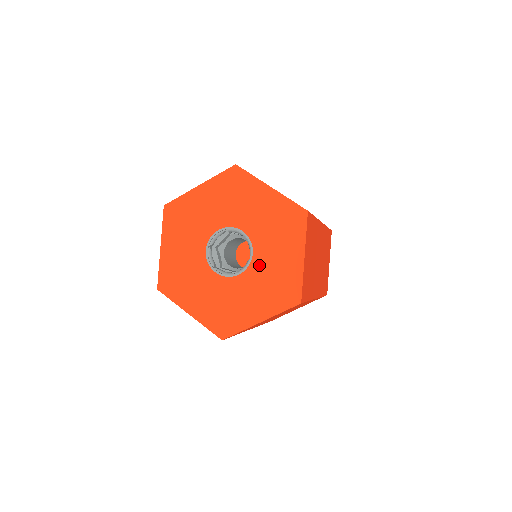
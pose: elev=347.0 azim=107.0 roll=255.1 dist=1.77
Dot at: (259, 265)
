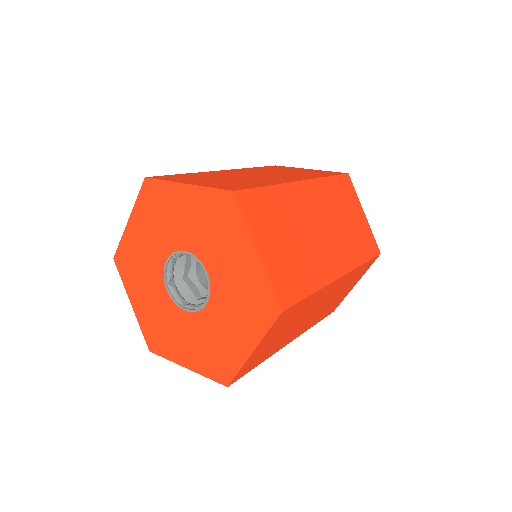
Dot at: (207, 320)
